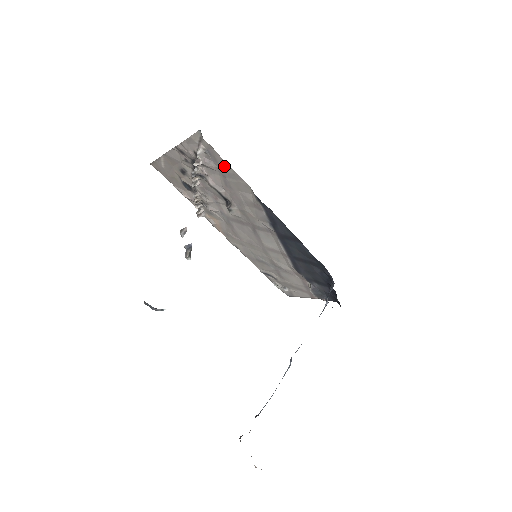
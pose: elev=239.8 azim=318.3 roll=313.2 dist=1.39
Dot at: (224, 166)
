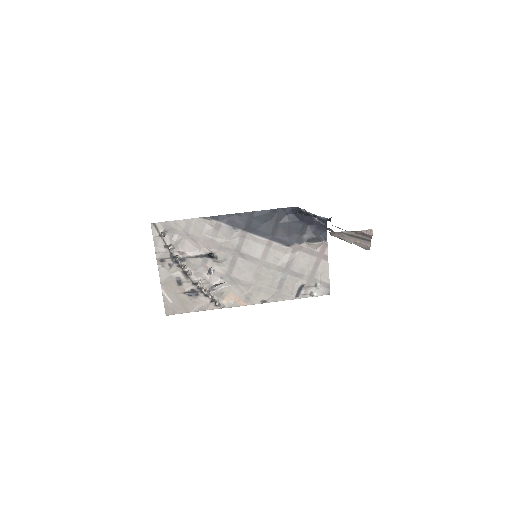
Dot at: (179, 226)
